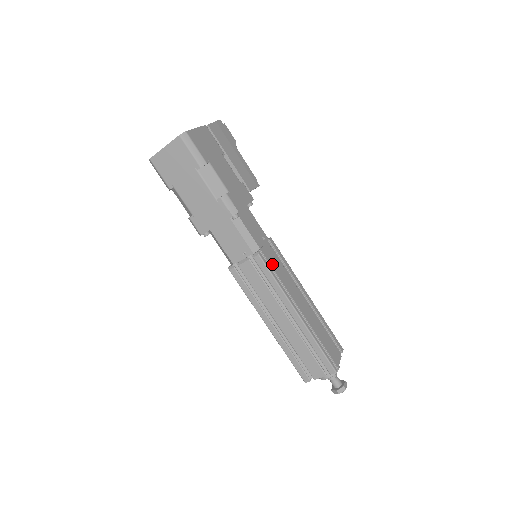
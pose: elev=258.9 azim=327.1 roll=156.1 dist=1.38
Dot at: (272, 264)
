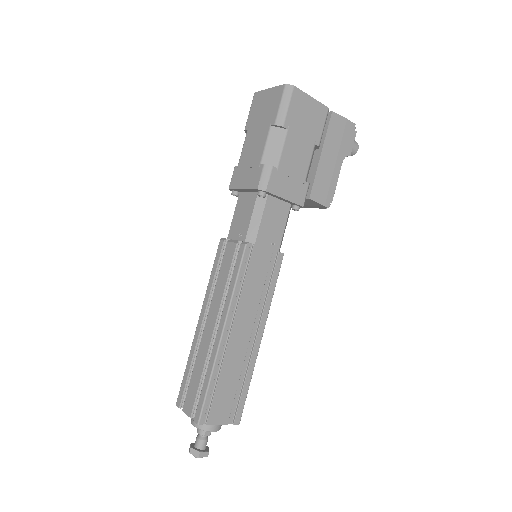
Dot at: (251, 268)
